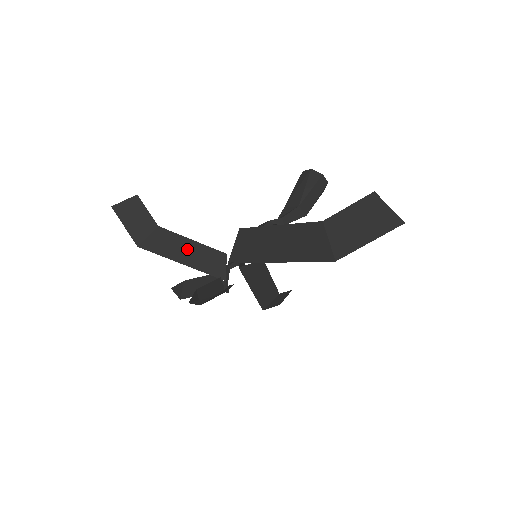
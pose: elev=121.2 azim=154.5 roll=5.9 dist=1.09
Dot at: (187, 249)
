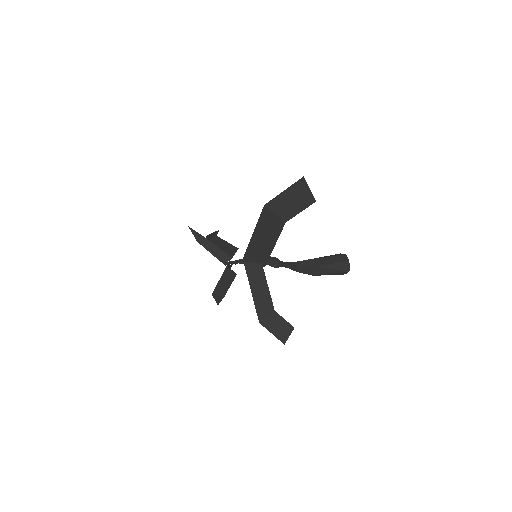
Dot at: (222, 246)
